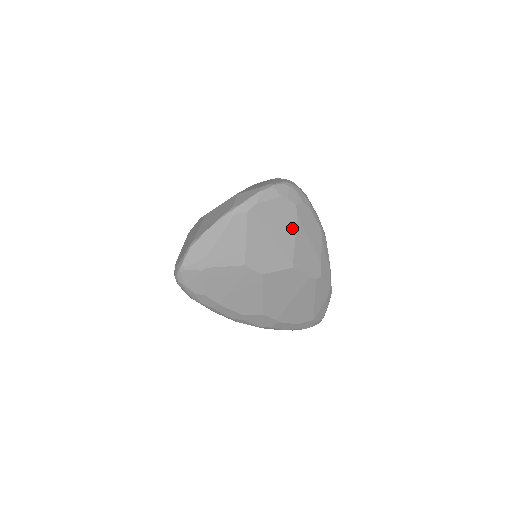
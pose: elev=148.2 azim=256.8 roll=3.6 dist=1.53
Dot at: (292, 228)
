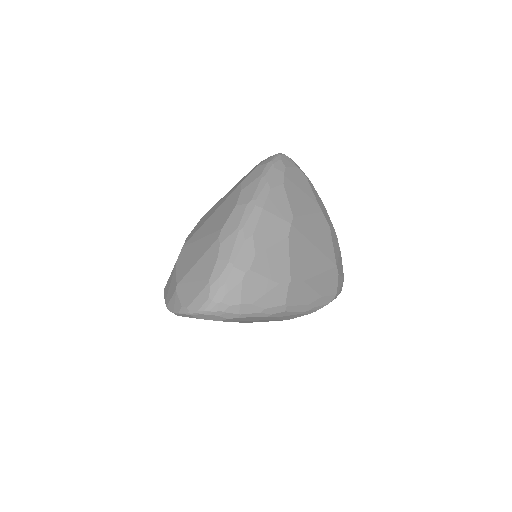
Dot at: occluded
